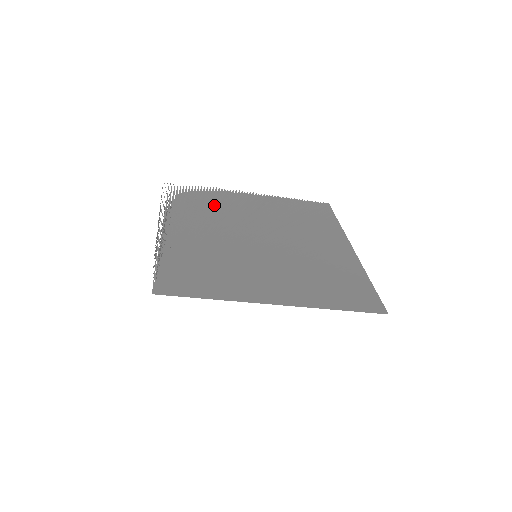
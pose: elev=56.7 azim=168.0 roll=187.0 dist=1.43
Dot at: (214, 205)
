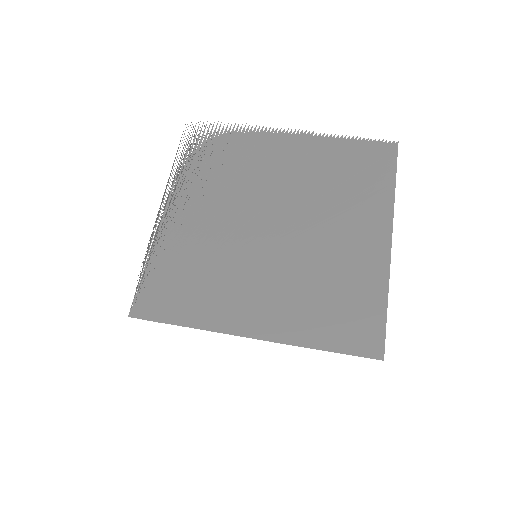
Dot at: (235, 161)
